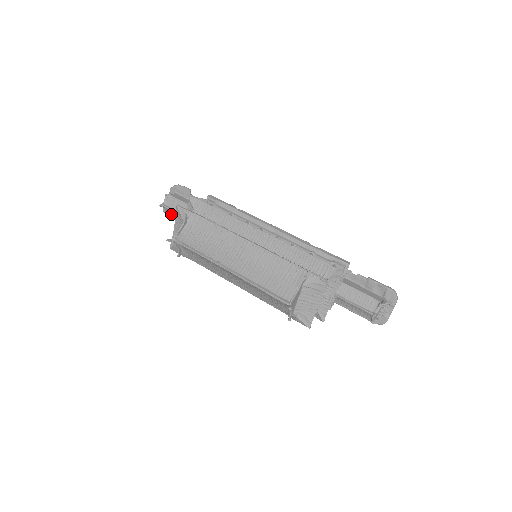
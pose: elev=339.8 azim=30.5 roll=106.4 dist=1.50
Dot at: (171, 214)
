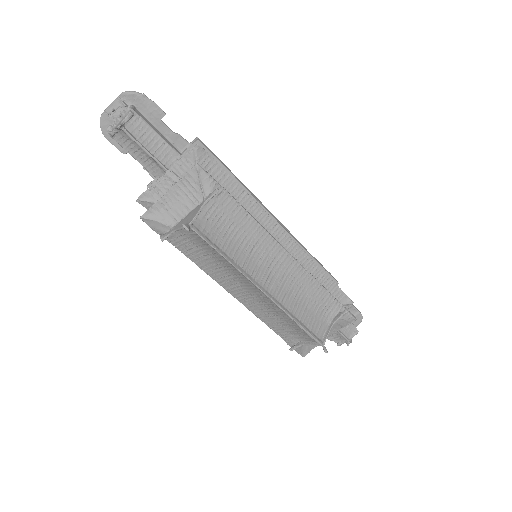
Dot at: (123, 143)
